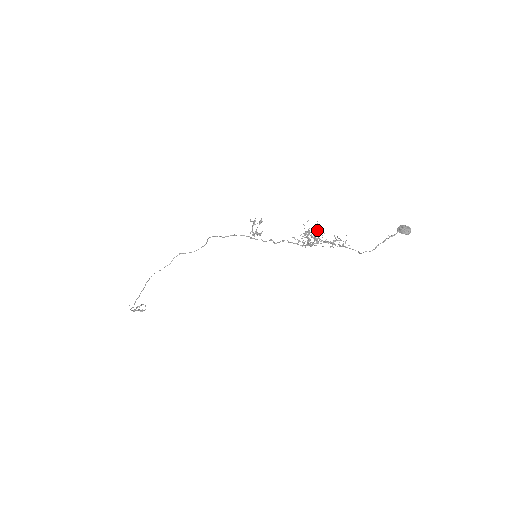
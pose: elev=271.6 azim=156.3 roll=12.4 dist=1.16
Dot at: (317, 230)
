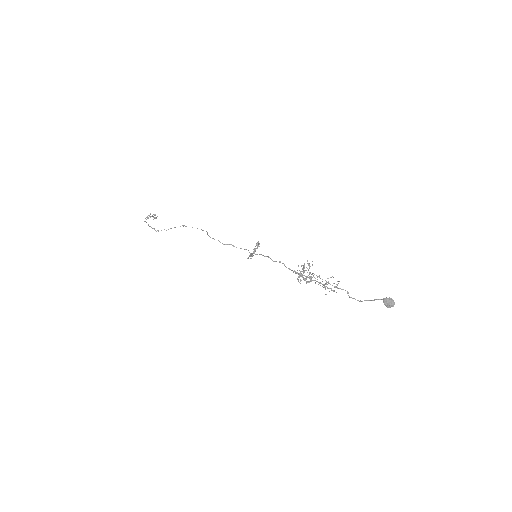
Dot at: (311, 274)
